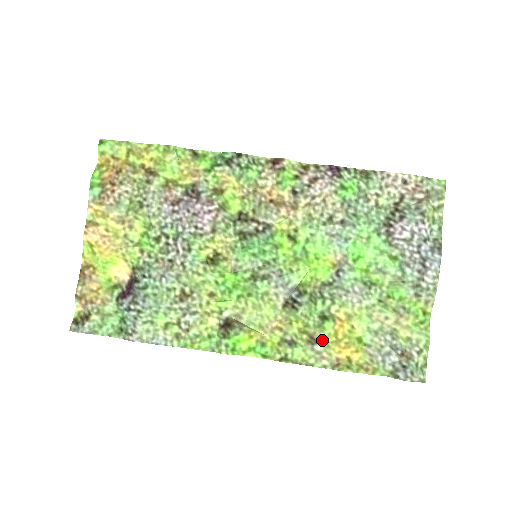
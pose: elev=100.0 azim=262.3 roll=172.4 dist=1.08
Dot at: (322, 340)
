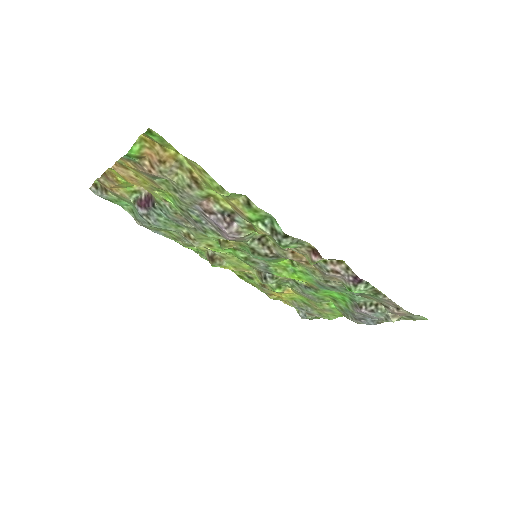
Dot at: occluded
